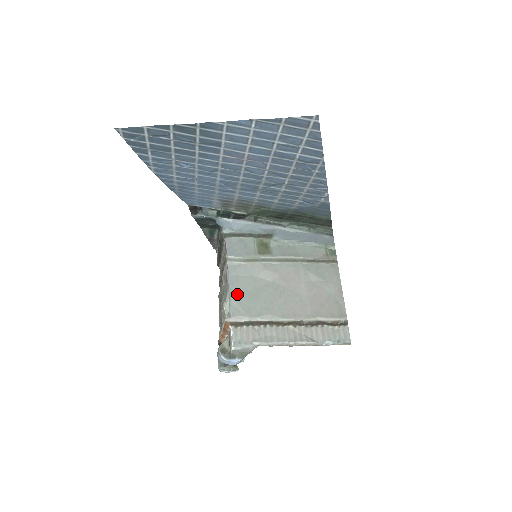
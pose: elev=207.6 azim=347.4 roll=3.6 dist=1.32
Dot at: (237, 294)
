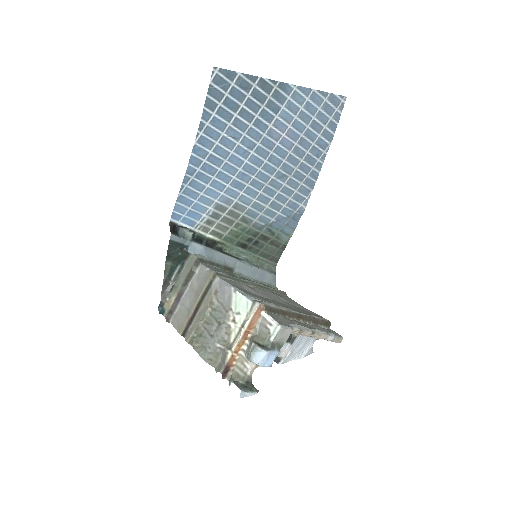
Dot at: (247, 293)
